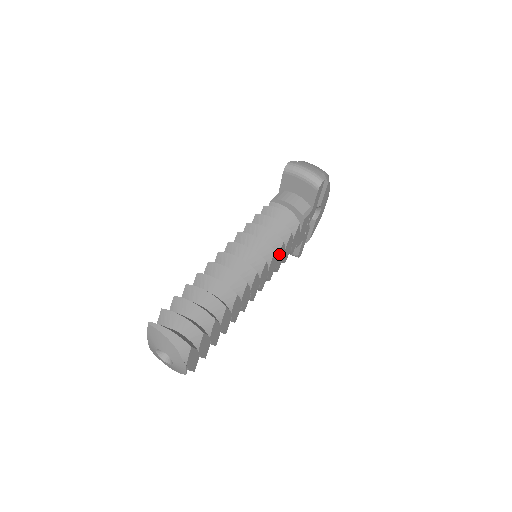
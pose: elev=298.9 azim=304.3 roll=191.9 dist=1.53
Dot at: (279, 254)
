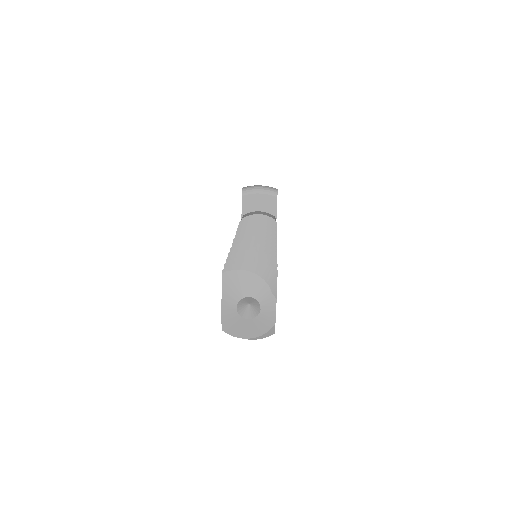
Dot at: occluded
